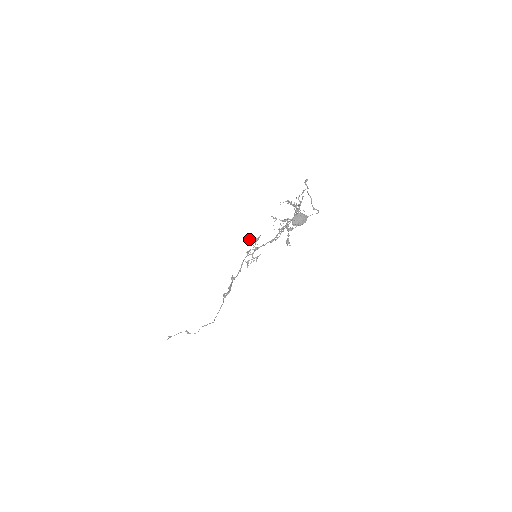
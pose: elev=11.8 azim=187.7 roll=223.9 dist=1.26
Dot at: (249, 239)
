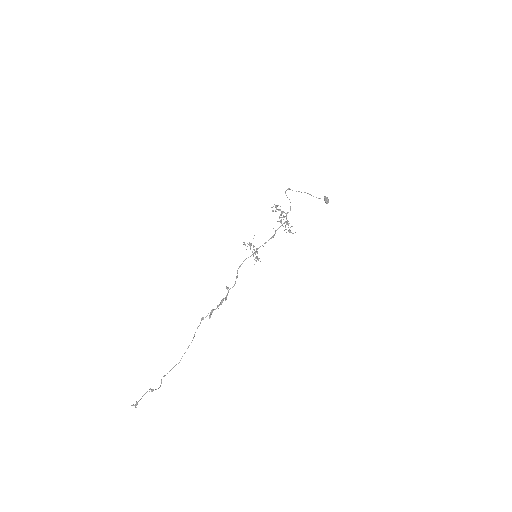
Dot at: (245, 245)
